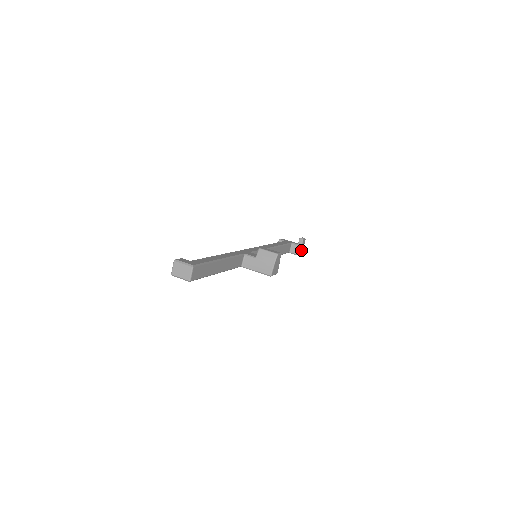
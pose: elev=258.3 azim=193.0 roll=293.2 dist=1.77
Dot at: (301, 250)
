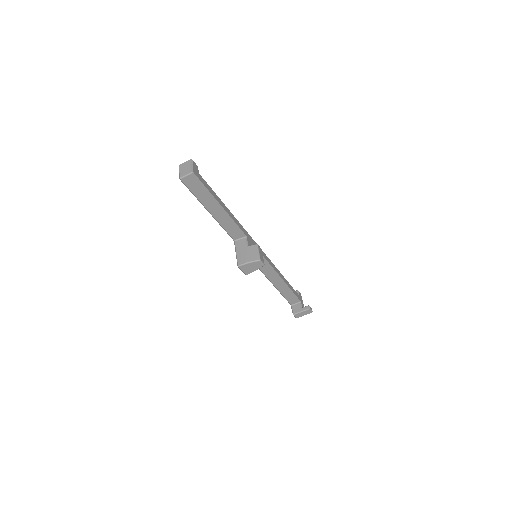
Dot at: (299, 314)
